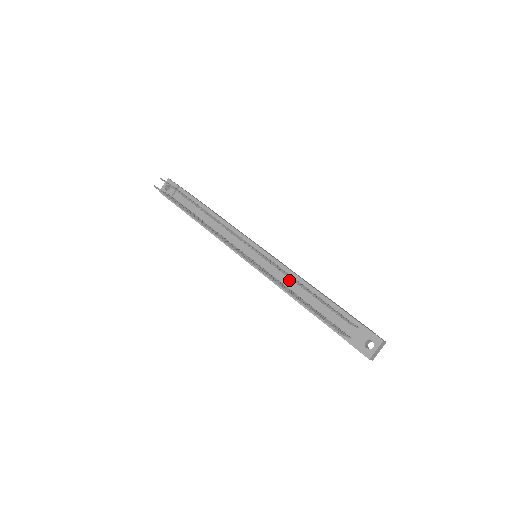
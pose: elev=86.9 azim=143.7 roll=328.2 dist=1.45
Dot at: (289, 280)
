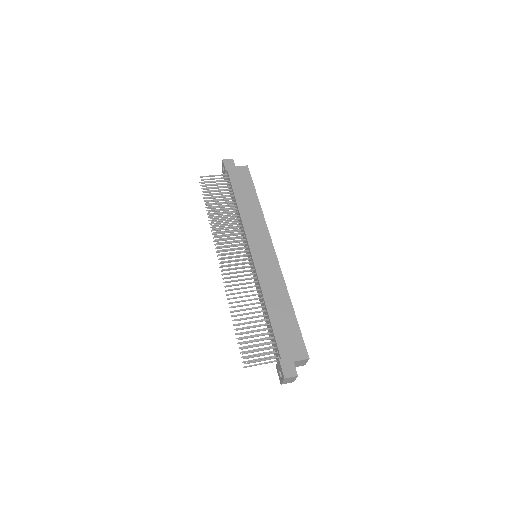
Dot at: (260, 292)
